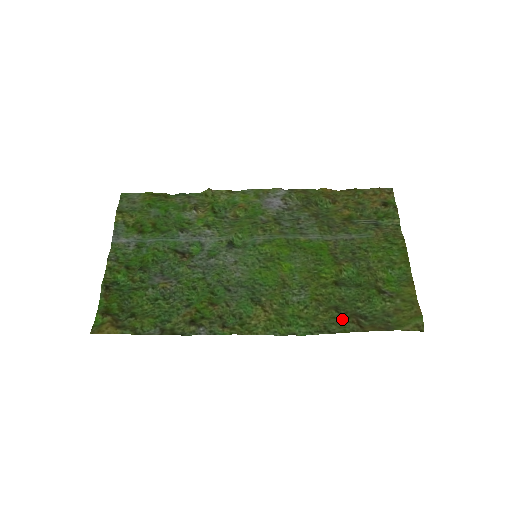
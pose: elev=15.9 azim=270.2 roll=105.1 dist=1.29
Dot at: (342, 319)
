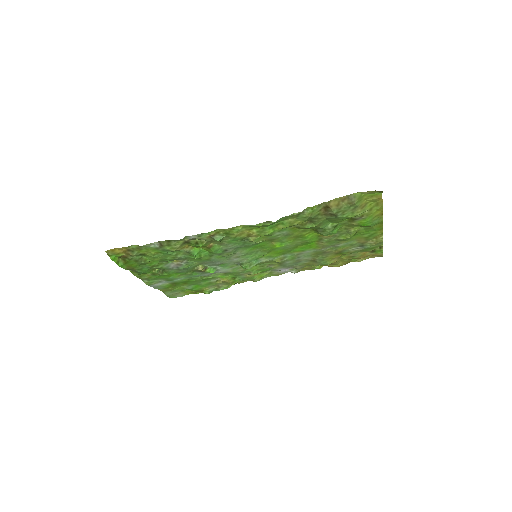
Dot at: (313, 217)
